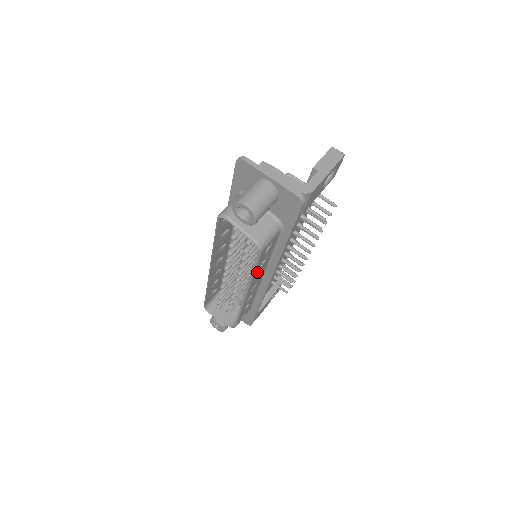
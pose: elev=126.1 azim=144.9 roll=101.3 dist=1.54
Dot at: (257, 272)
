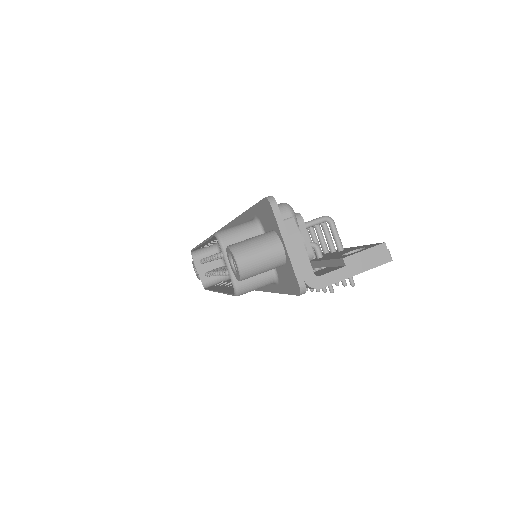
Dot at: occluded
